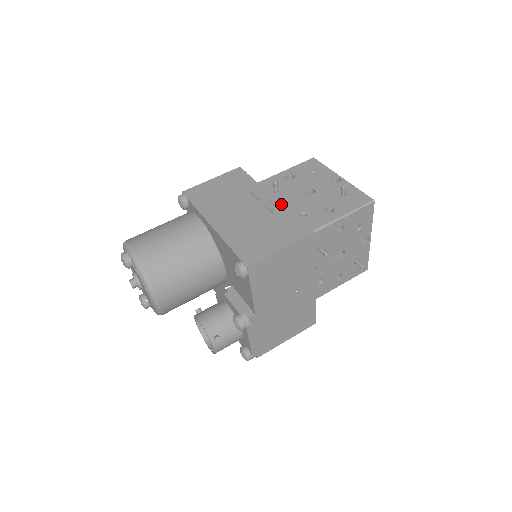
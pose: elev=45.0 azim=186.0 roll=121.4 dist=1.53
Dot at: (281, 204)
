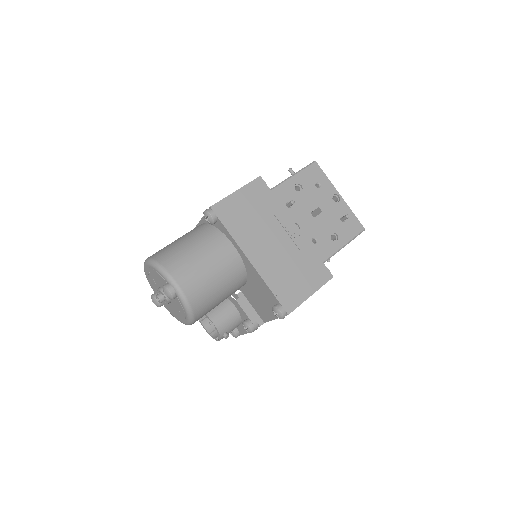
Dot at: (305, 238)
